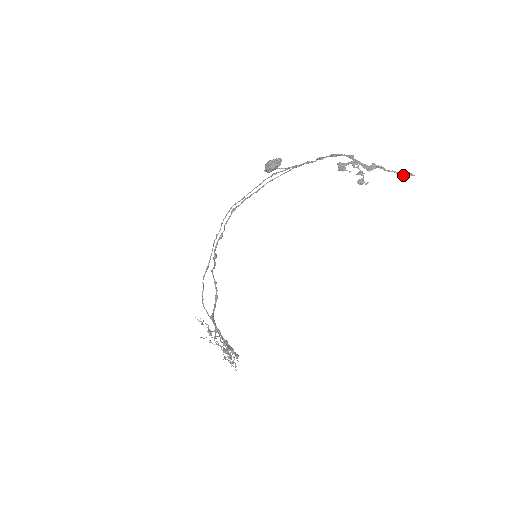
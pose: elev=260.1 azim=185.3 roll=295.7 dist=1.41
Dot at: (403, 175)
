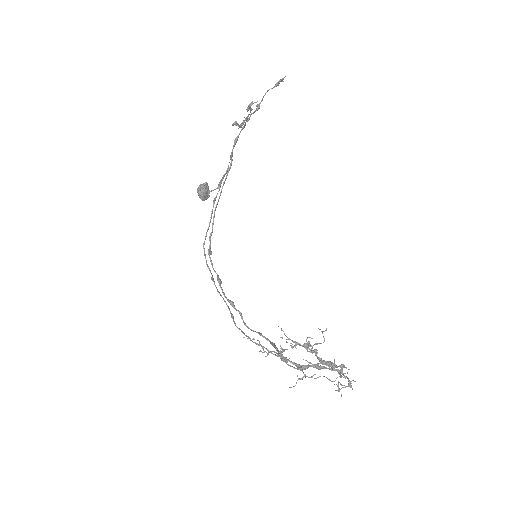
Dot at: (279, 83)
